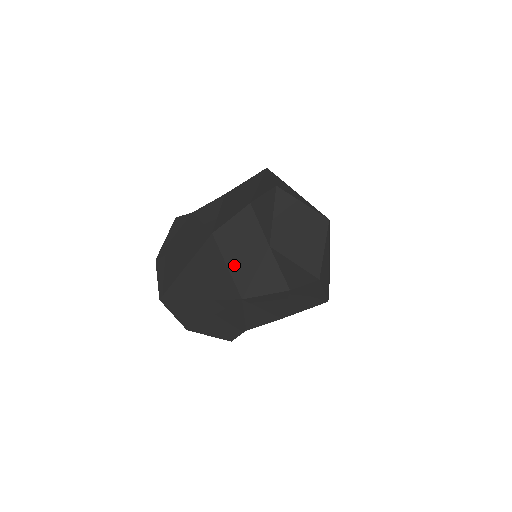
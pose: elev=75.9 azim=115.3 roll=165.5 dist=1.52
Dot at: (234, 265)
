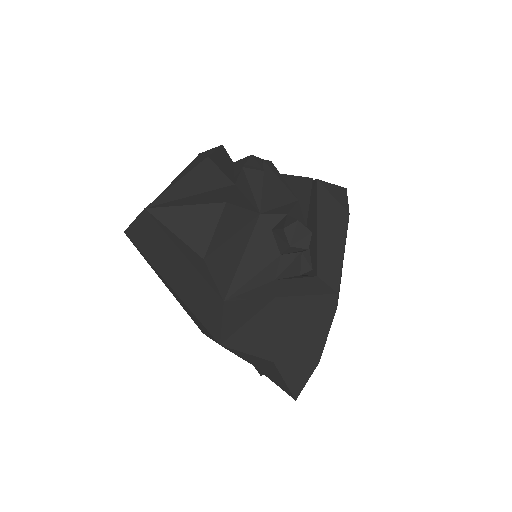
Dot at: occluded
